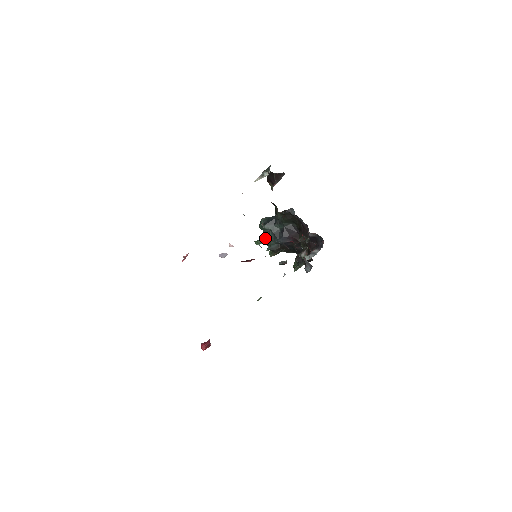
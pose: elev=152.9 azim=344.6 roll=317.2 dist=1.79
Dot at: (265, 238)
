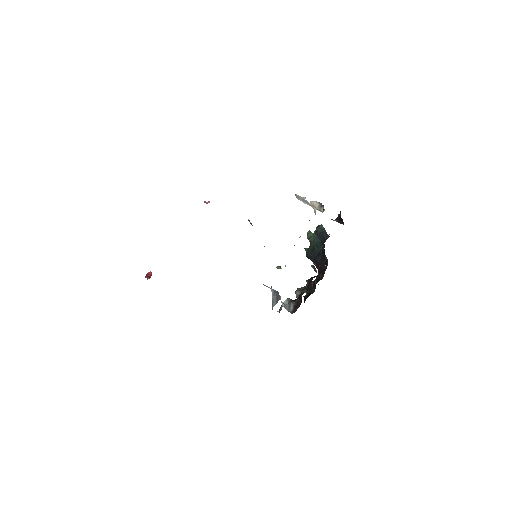
Dot at: (311, 240)
